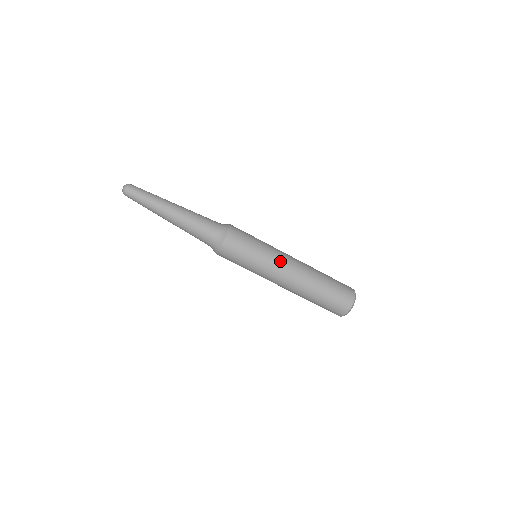
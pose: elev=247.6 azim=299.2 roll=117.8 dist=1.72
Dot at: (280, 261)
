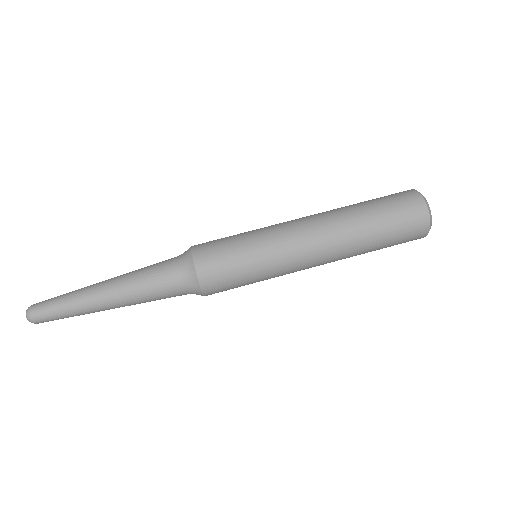
Dot at: (288, 235)
